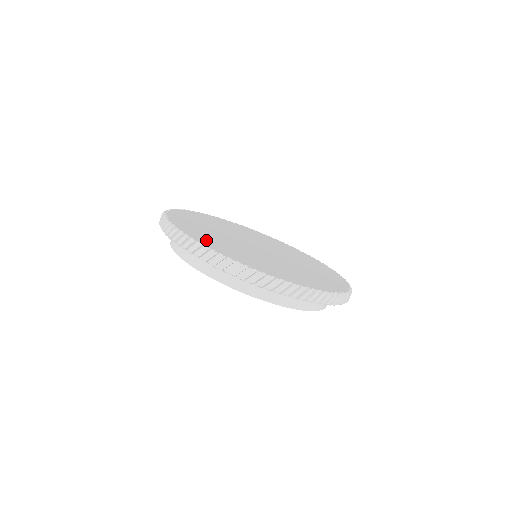
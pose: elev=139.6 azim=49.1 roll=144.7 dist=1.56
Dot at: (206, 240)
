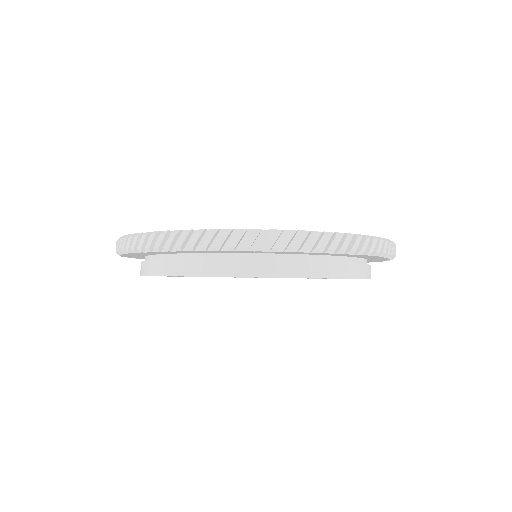
Dot at: occluded
